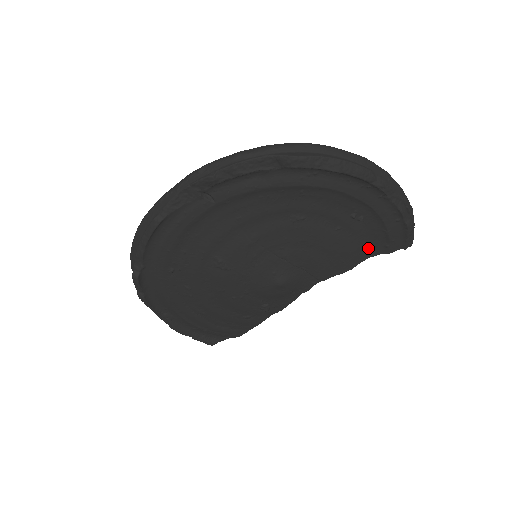
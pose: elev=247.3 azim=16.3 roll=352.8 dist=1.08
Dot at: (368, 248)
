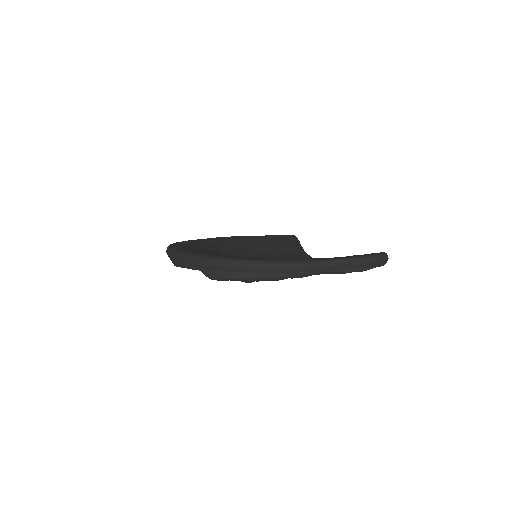
Dot at: occluded
